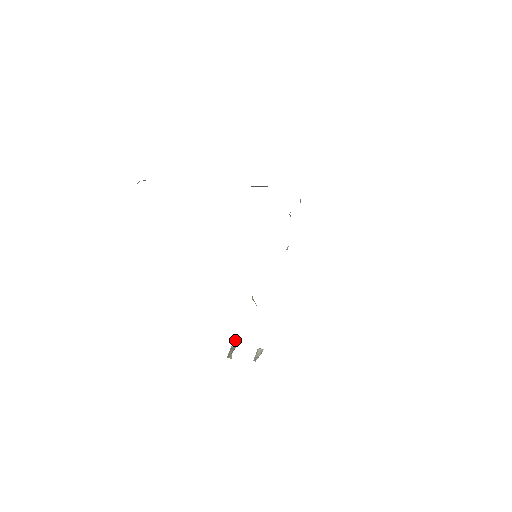
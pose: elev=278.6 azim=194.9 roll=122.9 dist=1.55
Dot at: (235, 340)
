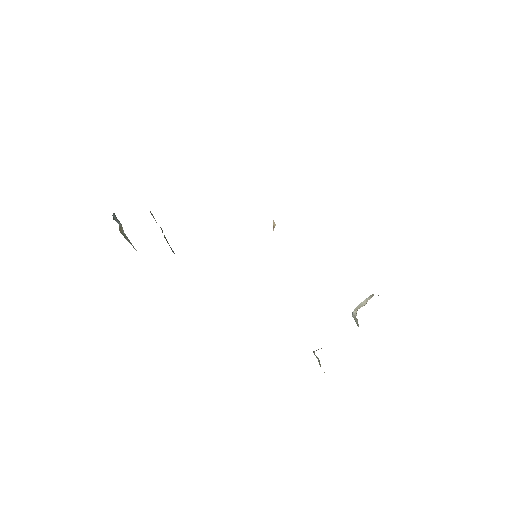
Dot at: occluded
